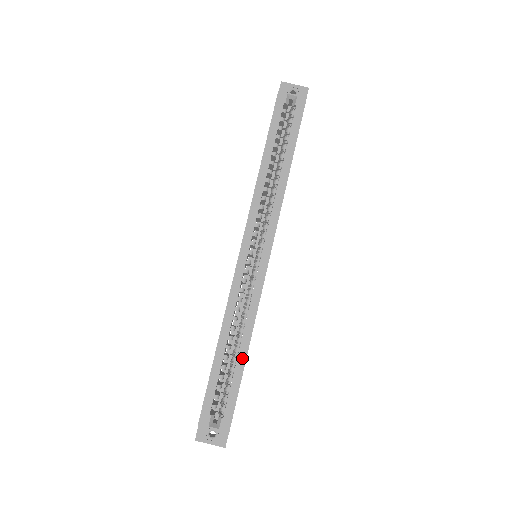
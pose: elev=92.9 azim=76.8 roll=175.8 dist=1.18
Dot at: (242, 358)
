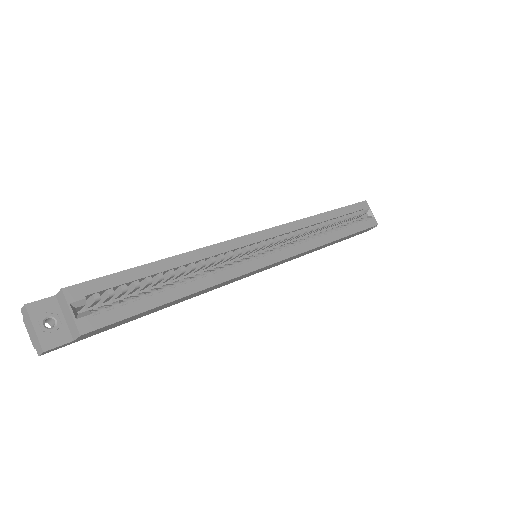
Dot at: (175, 294)
